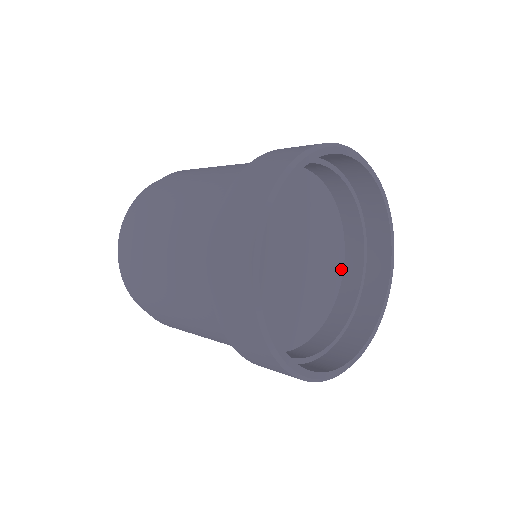
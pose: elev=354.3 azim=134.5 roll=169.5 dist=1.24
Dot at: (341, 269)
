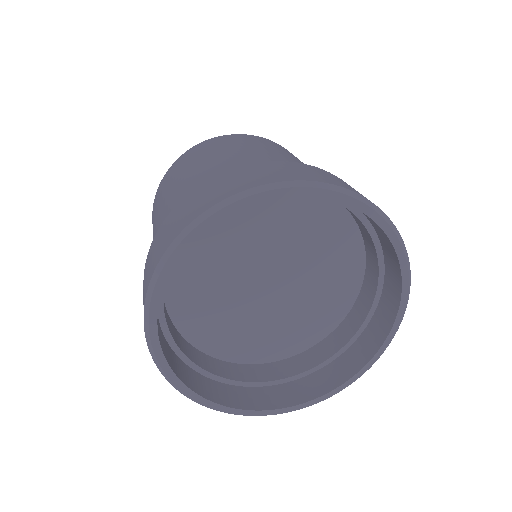
Dot at: (356, 233)
